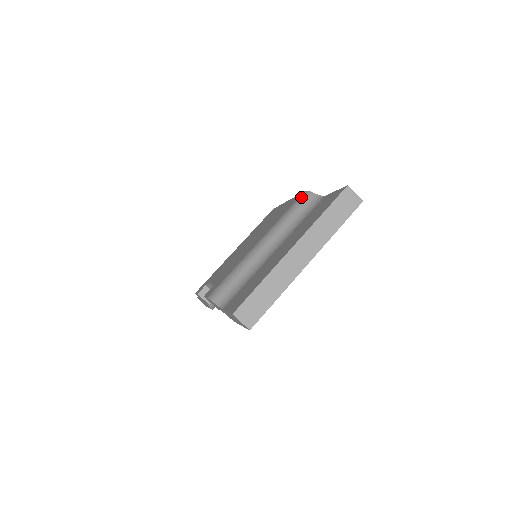
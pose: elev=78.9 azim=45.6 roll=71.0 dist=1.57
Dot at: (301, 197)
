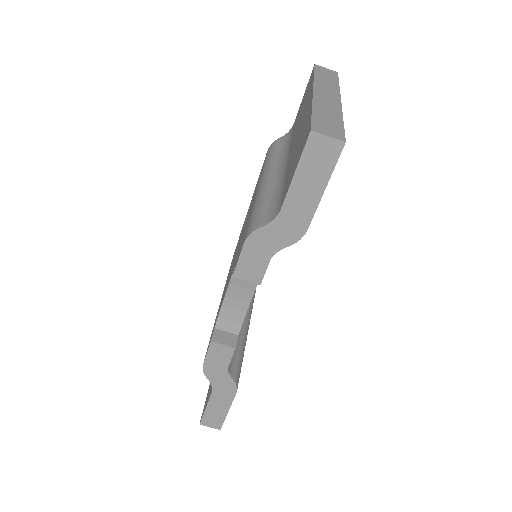
Dot at: (269, 149)
